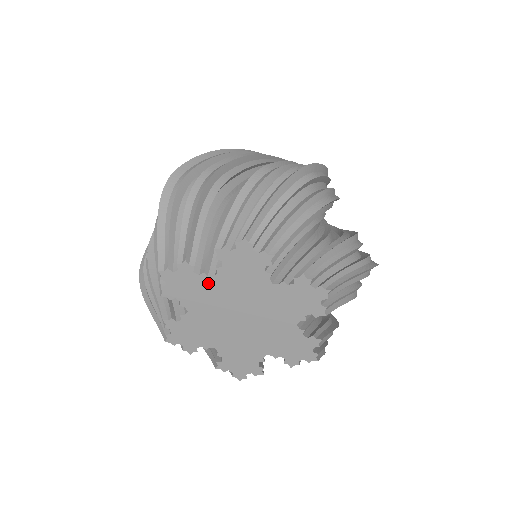
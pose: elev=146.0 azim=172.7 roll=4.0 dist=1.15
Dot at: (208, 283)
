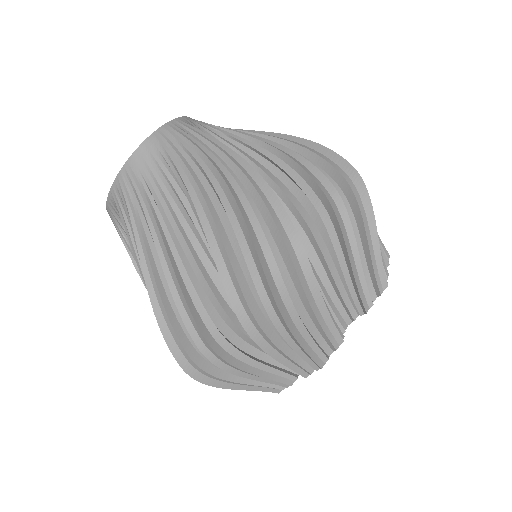
Dot at: occluded
